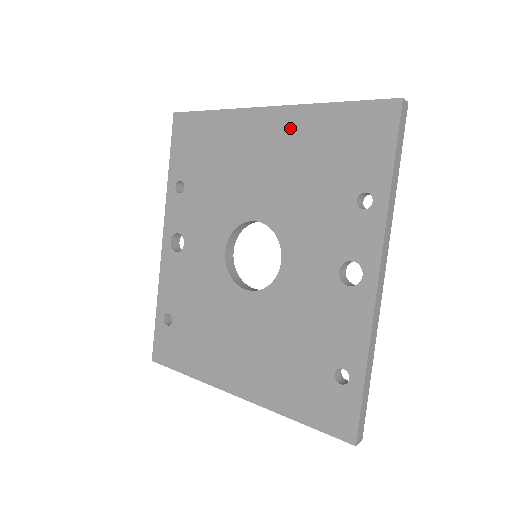
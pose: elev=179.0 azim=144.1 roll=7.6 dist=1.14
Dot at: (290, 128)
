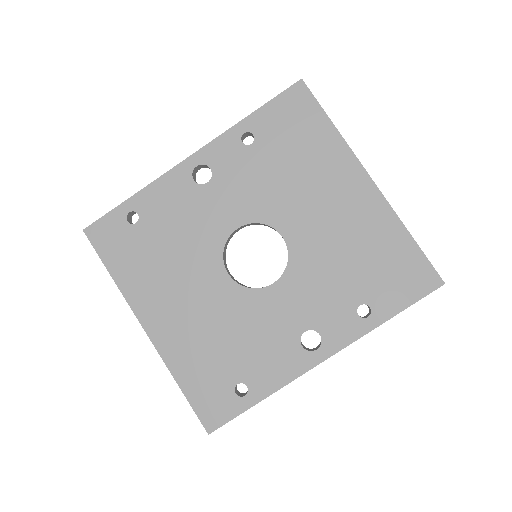
Dot at: (370, 212)
